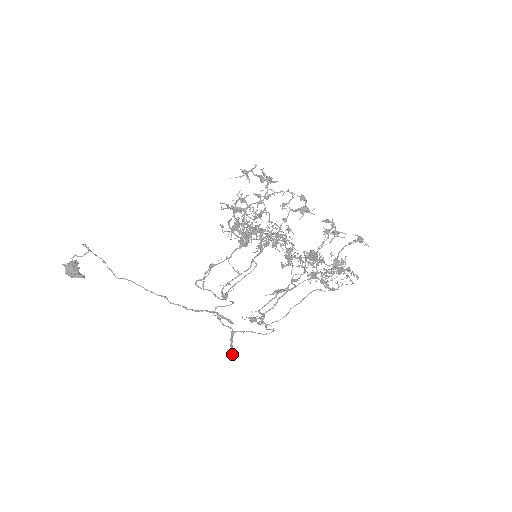
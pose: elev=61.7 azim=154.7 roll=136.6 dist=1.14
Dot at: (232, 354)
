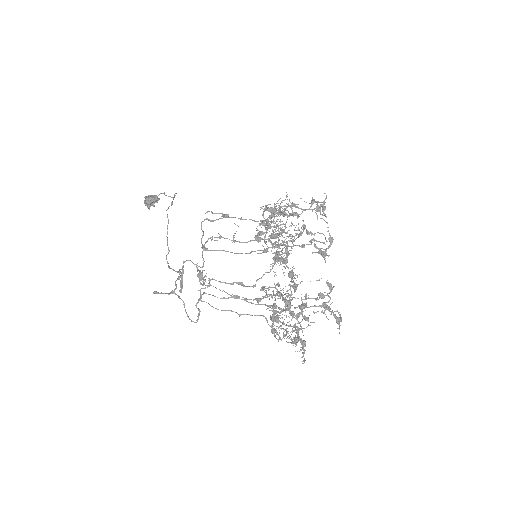
Dot at: (153, 293)
